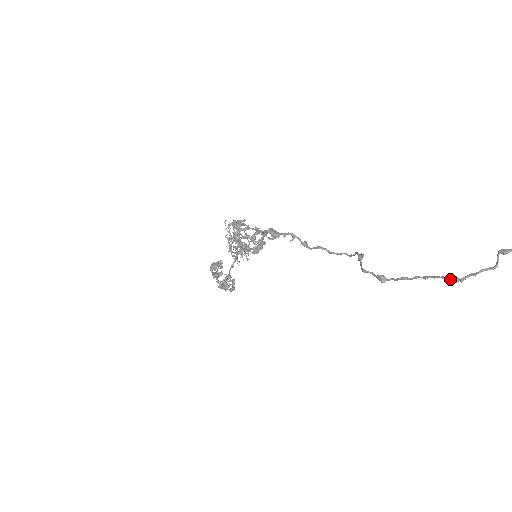
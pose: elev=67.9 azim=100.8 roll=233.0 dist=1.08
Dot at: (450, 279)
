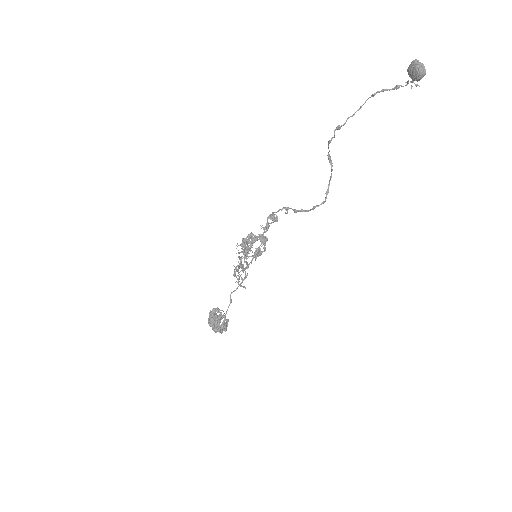
Dot at: (372, 95)
